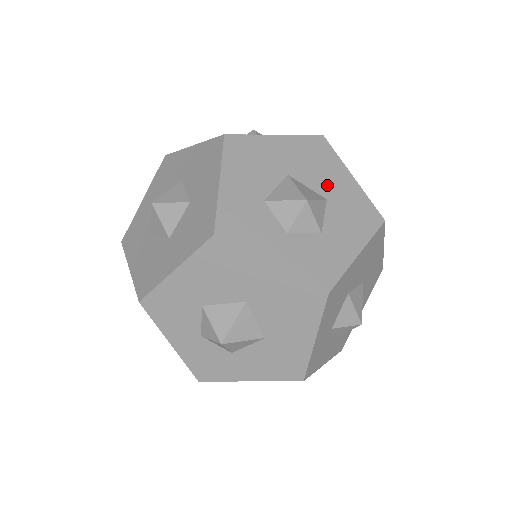
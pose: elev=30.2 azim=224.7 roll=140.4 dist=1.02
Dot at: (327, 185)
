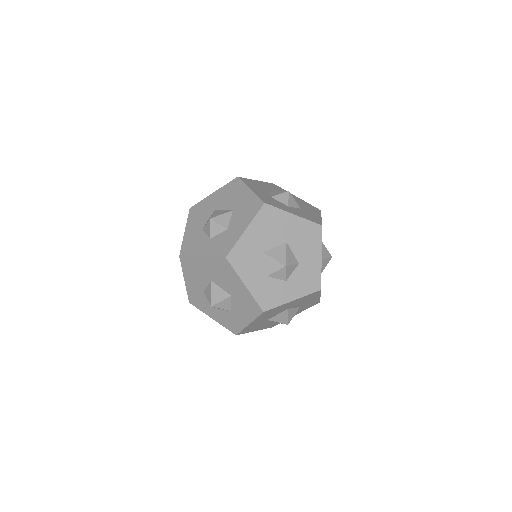
Dot at: (231, 288)
